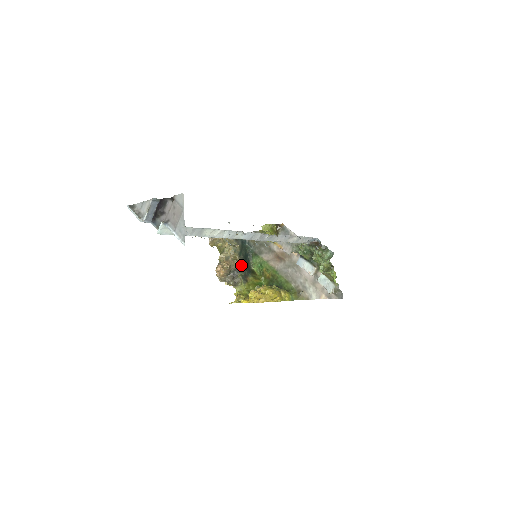
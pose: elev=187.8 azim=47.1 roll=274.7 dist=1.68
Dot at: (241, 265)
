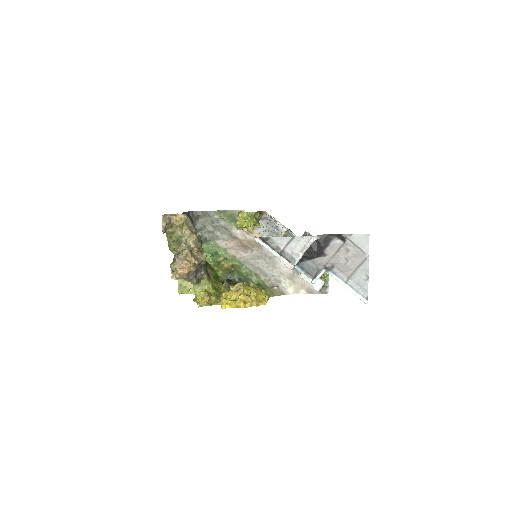
Dot at: occluded
